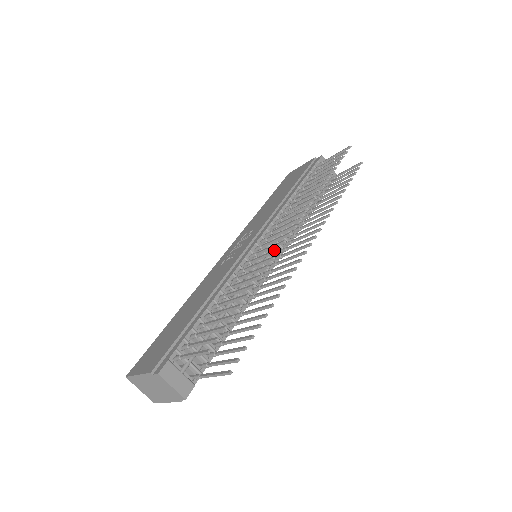
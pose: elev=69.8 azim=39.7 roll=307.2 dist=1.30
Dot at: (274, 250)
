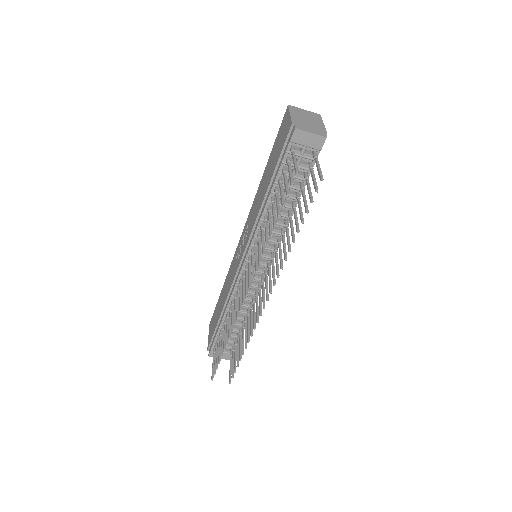
Dot at: (236, 314)
